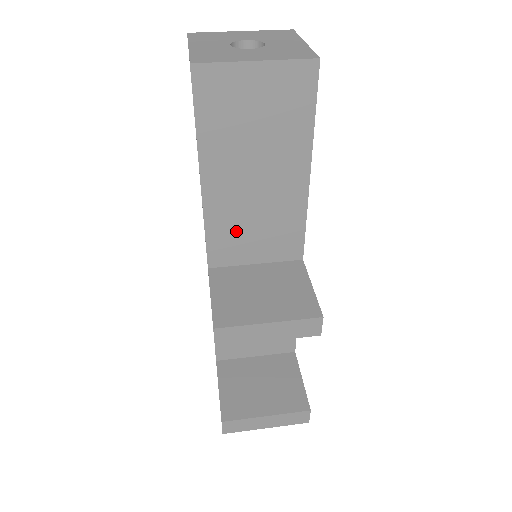
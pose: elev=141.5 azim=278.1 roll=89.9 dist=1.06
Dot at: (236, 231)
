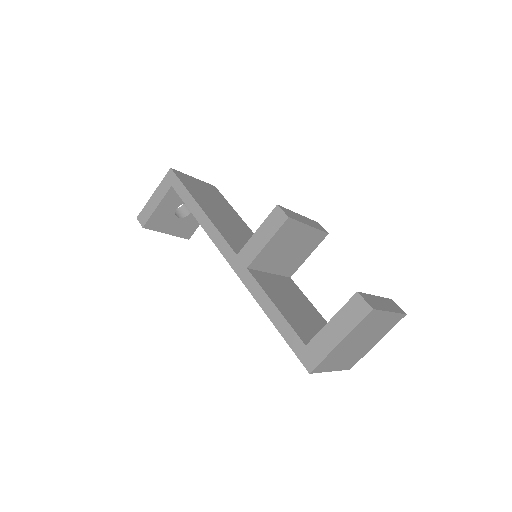
Dot at: (235, 238)
